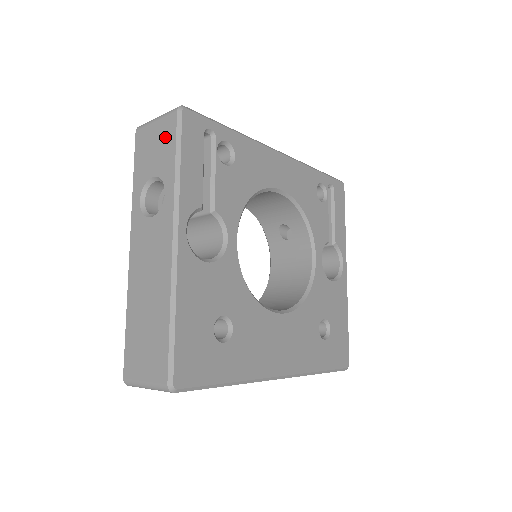
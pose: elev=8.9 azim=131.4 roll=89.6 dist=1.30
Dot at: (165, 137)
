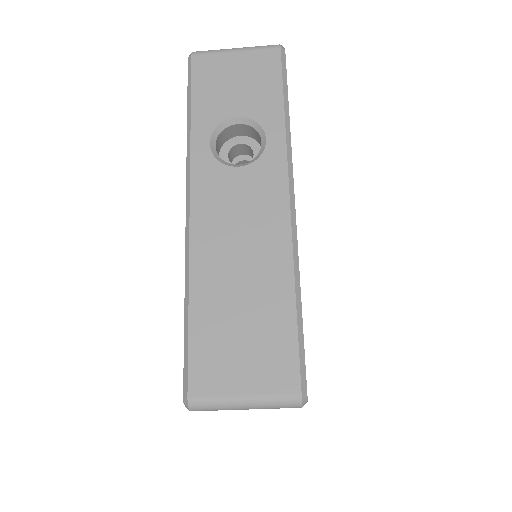
Dot at: (260, 73)
